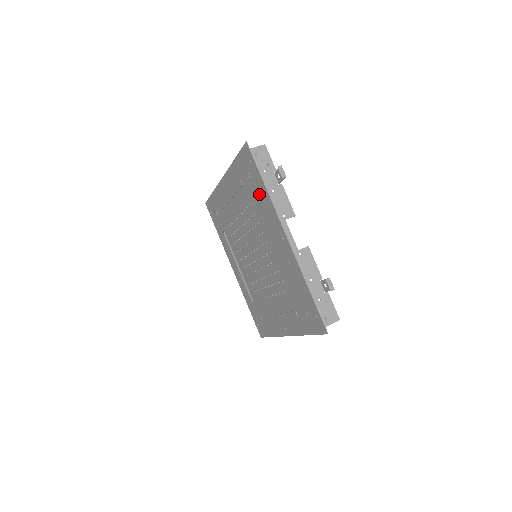
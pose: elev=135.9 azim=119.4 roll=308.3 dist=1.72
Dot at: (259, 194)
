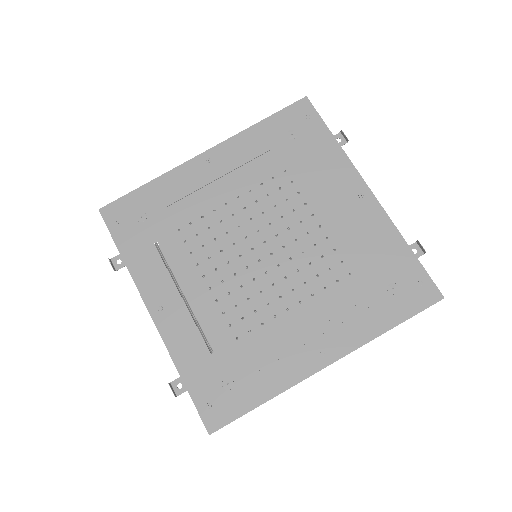
Dot at: (316, 152)
